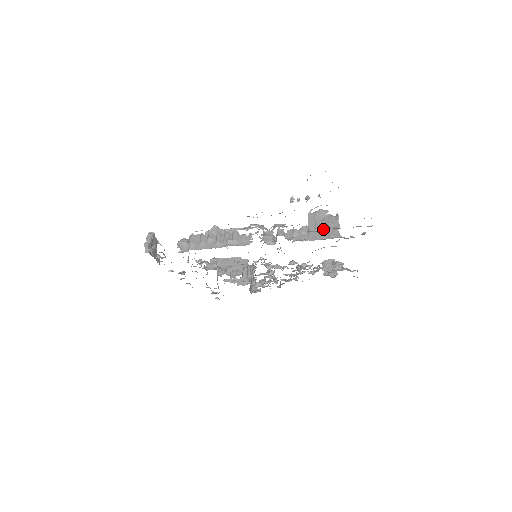
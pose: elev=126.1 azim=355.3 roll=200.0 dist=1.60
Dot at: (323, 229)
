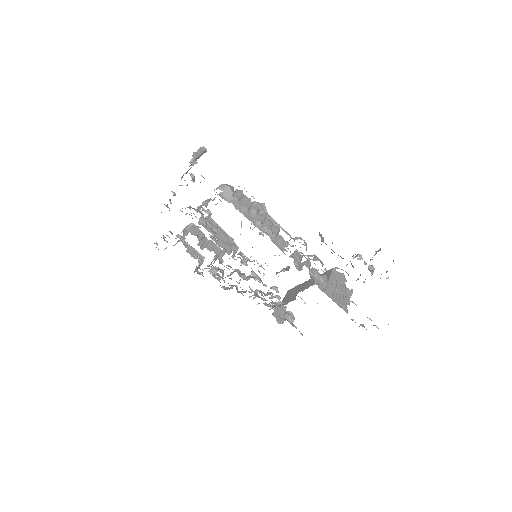
Dot at: (338, 293)
